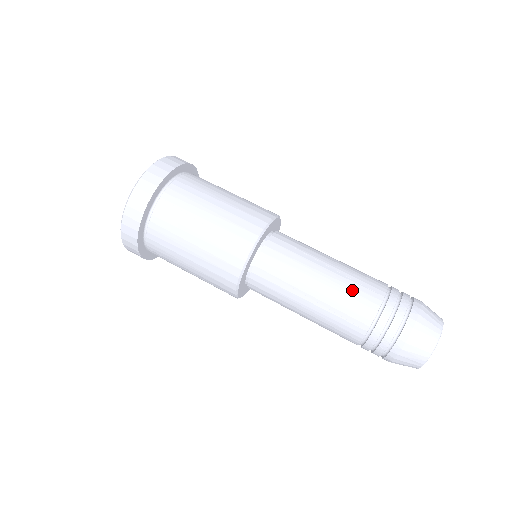
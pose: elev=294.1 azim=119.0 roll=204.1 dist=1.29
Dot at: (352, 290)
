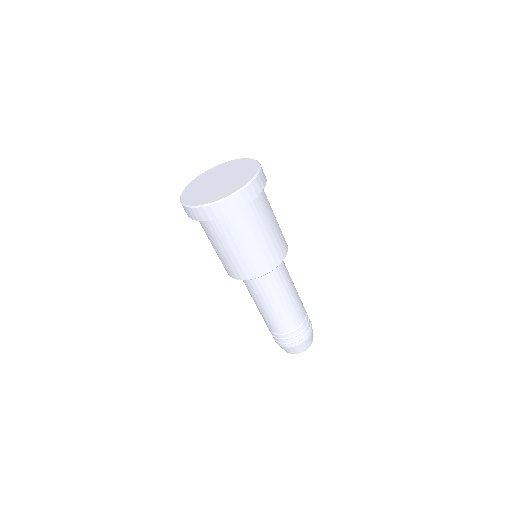
Dot at: (283, 319)
